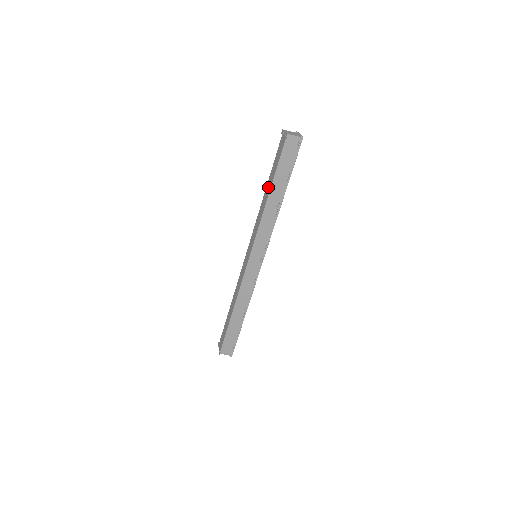
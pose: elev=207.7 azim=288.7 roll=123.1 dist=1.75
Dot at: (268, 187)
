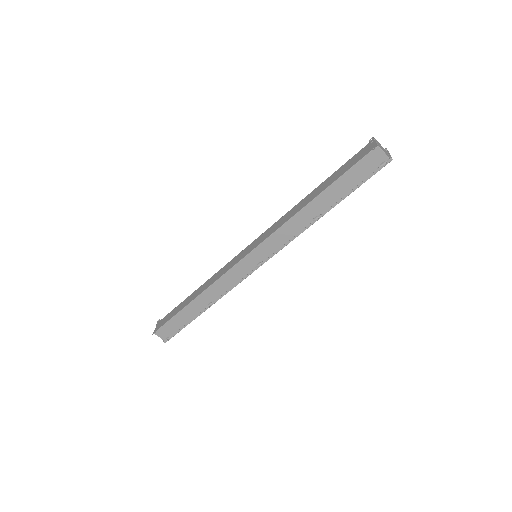
Dot at: (317, 191)
